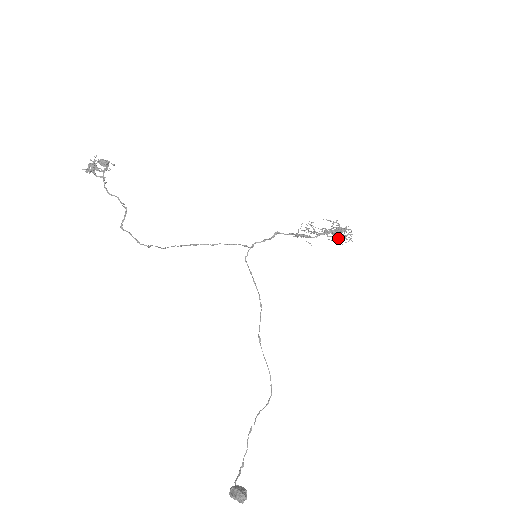
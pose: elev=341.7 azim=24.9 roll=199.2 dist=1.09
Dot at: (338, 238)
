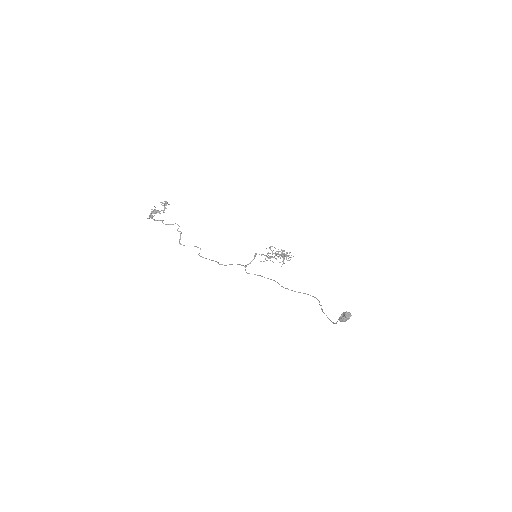
Dot at: (286, 256)
